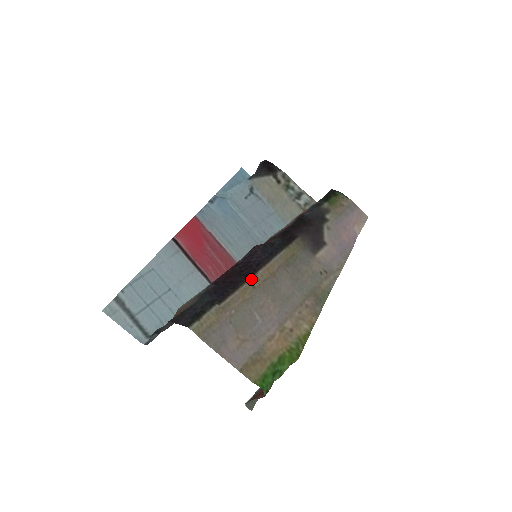
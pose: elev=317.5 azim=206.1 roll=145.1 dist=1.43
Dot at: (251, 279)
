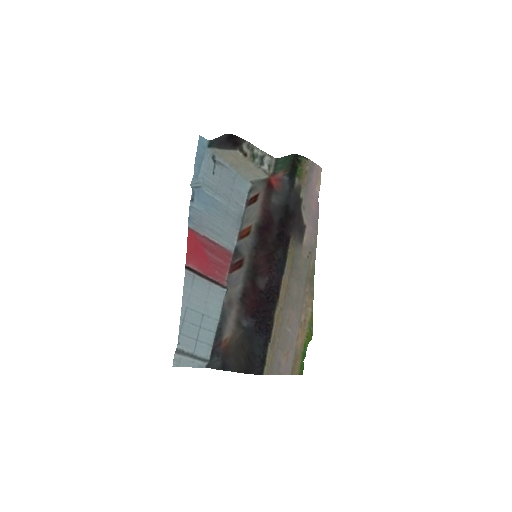
Dot at: (278, 304)
